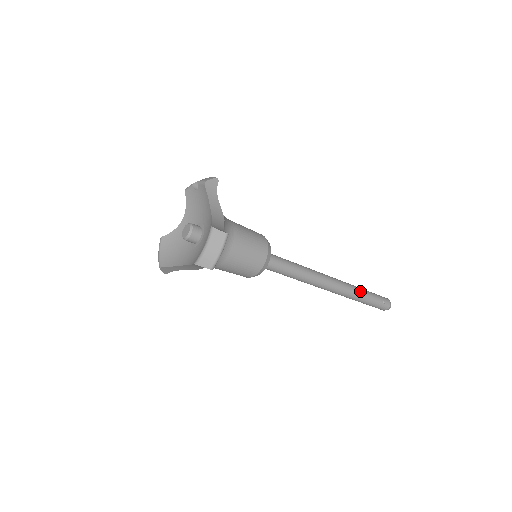
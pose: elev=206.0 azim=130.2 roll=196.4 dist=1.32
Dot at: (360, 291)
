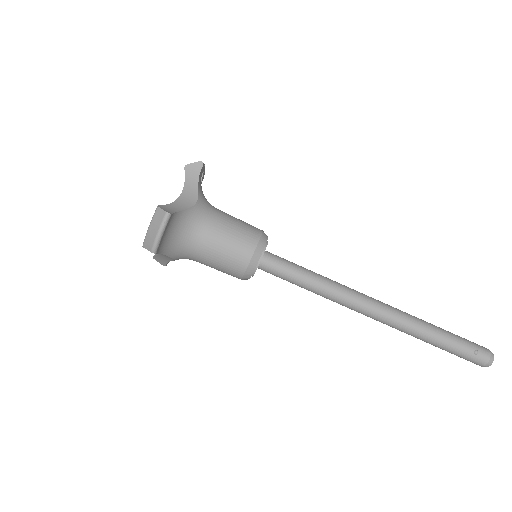
Dot at: (426, 327)
